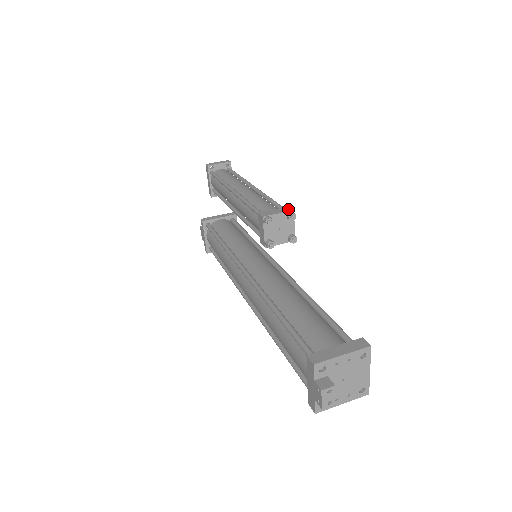
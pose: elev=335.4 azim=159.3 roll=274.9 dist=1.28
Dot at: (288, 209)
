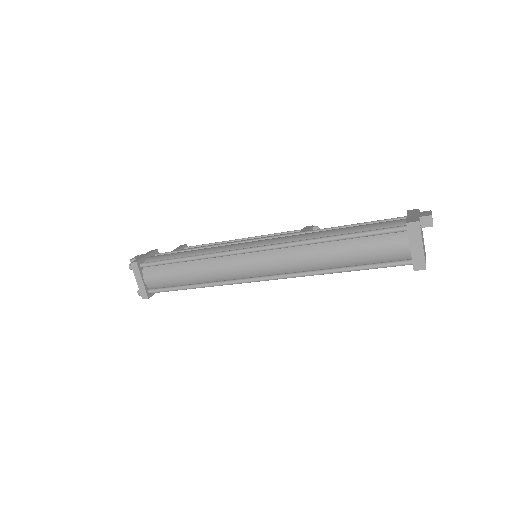
Dot at: occluded
